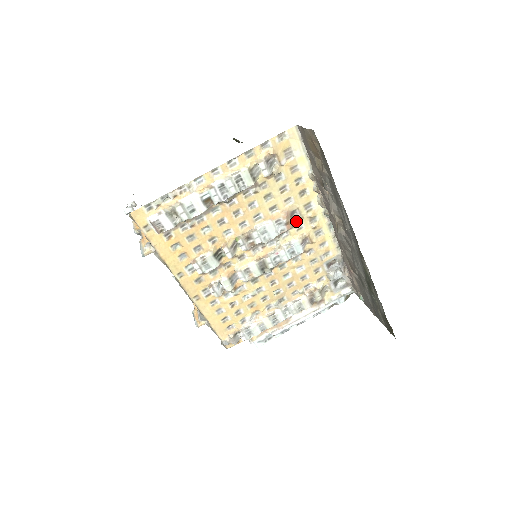
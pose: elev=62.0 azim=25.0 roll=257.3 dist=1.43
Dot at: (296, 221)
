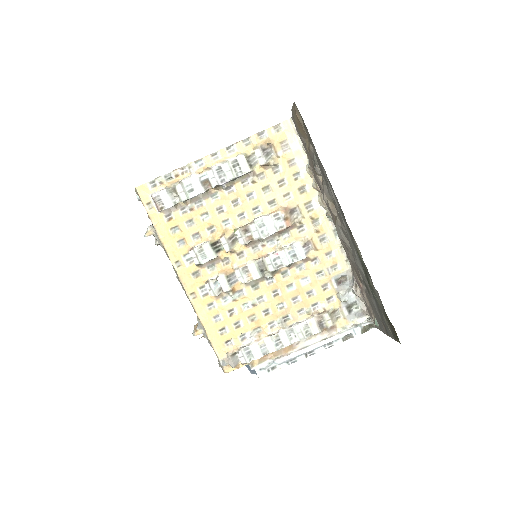
Dot at: (296, 220)
